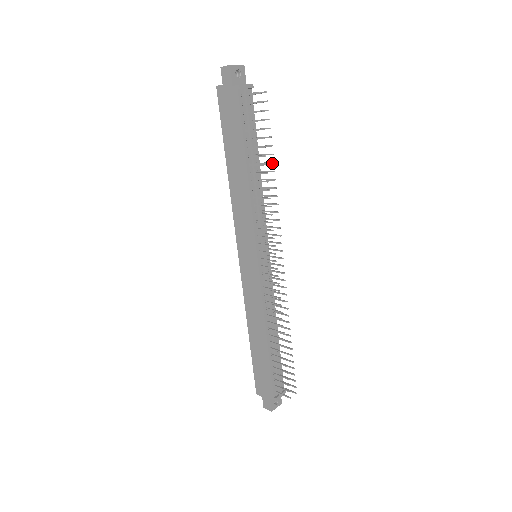
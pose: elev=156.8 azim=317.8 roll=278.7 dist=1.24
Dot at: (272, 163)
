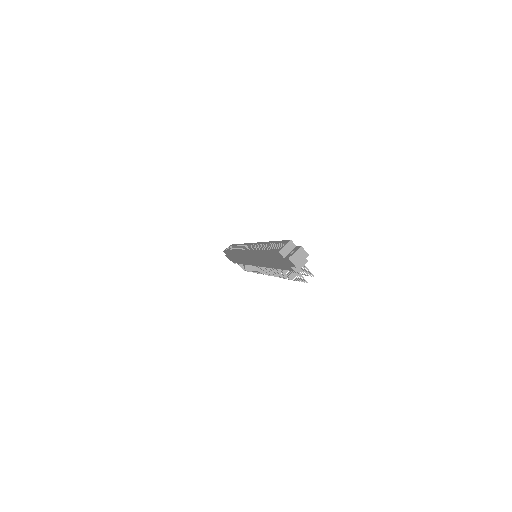
Dot at: occluded
